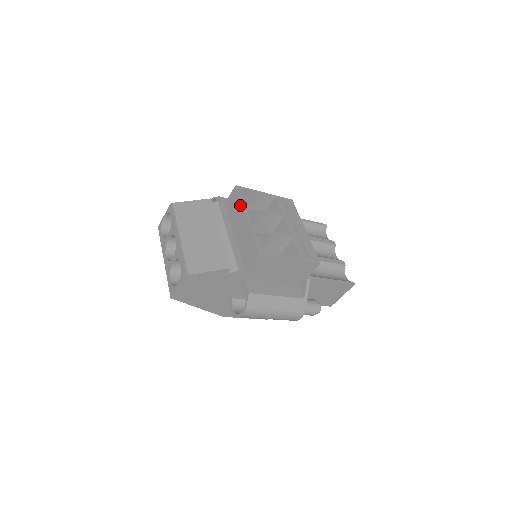
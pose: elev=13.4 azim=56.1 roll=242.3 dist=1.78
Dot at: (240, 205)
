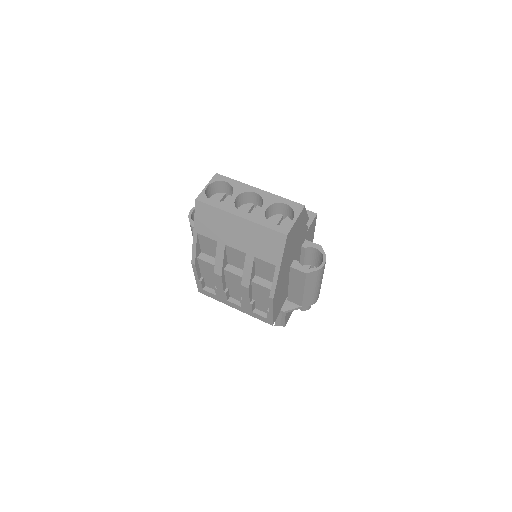
Dot at: occluded
